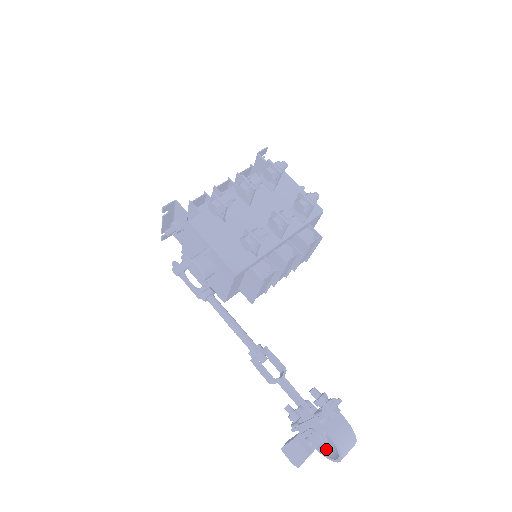
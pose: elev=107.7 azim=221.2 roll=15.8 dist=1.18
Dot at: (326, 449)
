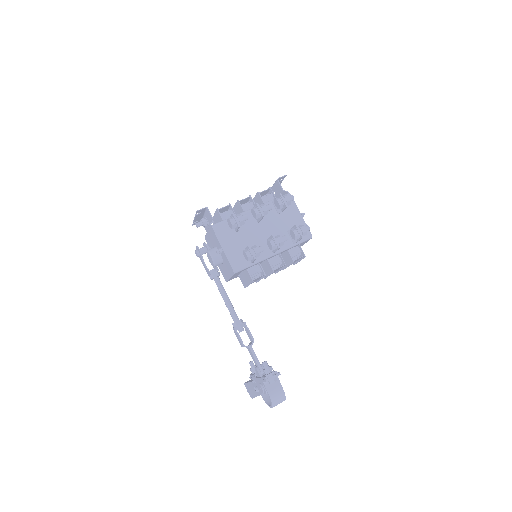
Dot at: (267, 397)
